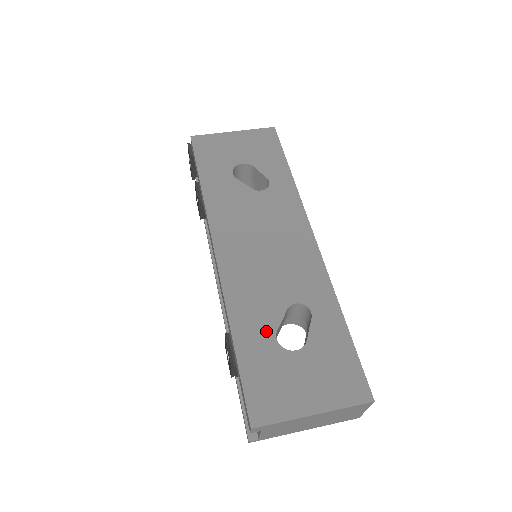
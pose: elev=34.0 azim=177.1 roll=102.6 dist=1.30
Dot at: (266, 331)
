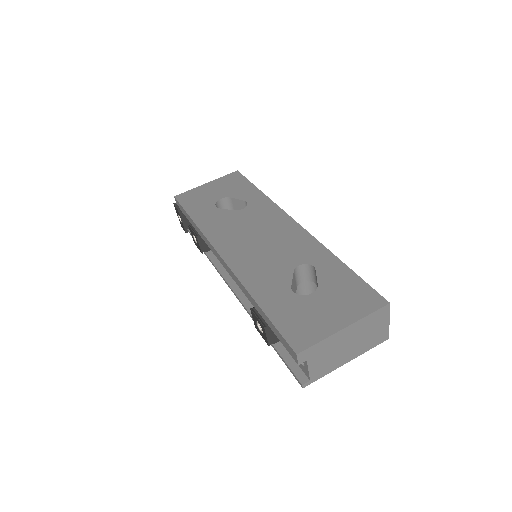
Dot at: (282, 290)
